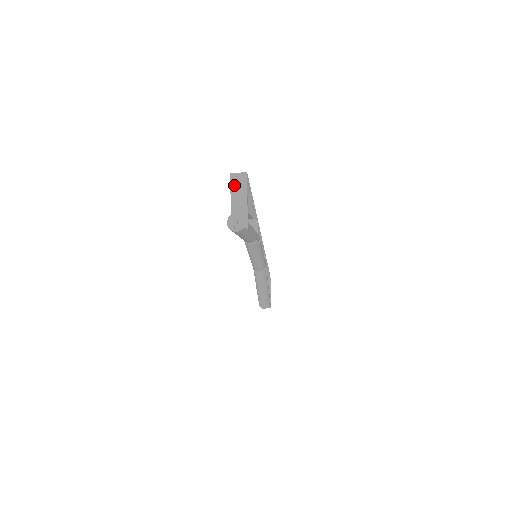
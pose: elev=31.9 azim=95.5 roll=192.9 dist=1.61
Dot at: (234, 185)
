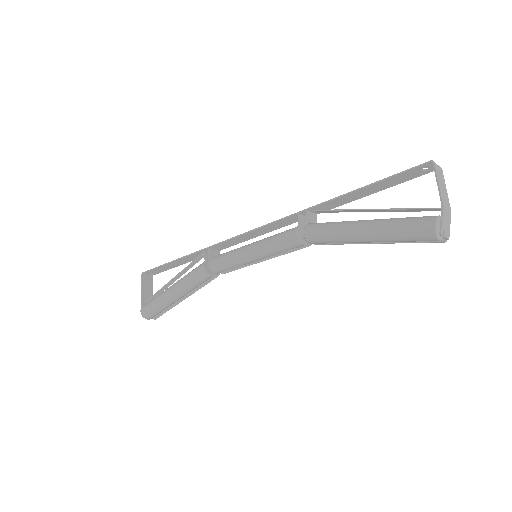
Dot at: (439, 178)
